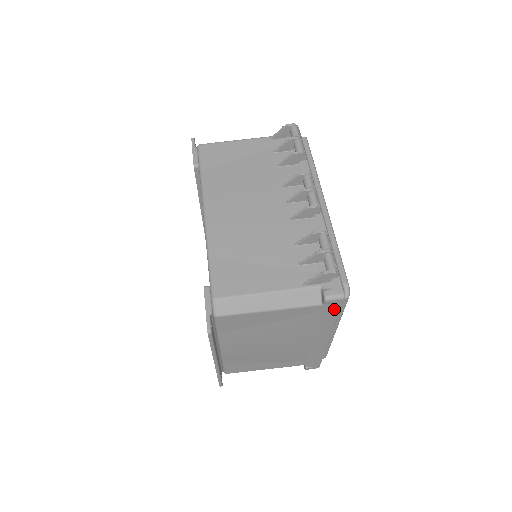
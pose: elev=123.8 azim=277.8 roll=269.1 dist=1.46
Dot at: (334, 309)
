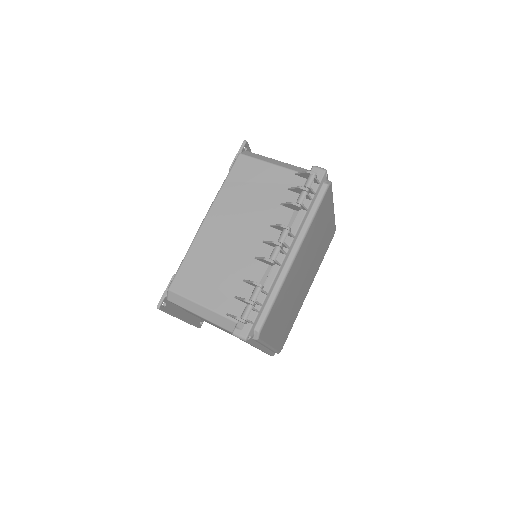
Dot at: (244, 341)
